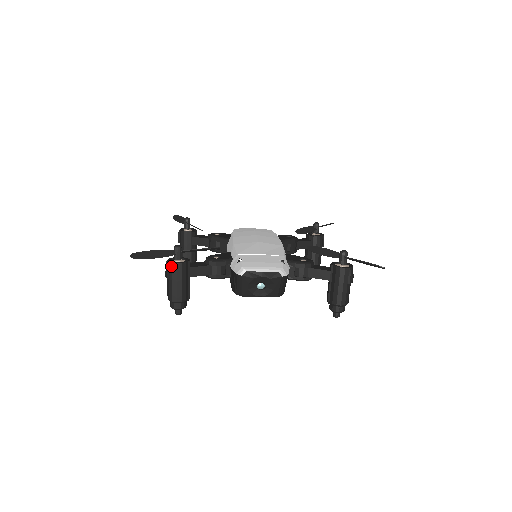
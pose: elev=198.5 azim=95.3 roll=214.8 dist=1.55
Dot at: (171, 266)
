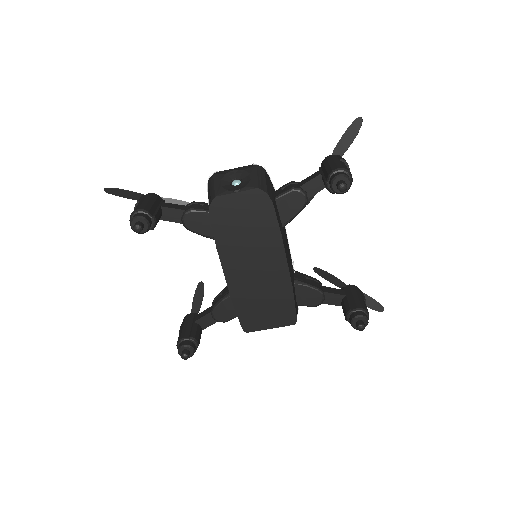
Dot at: (142, 196)
